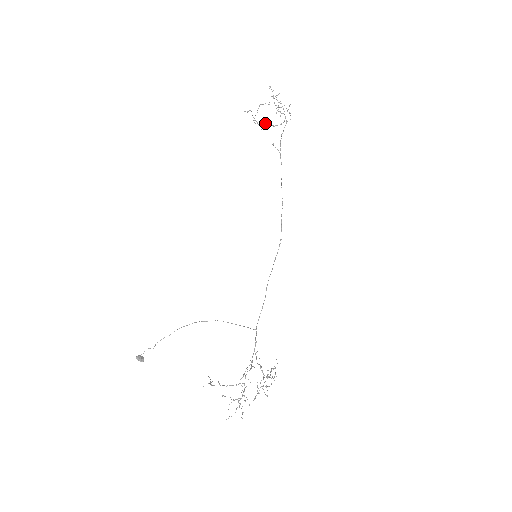
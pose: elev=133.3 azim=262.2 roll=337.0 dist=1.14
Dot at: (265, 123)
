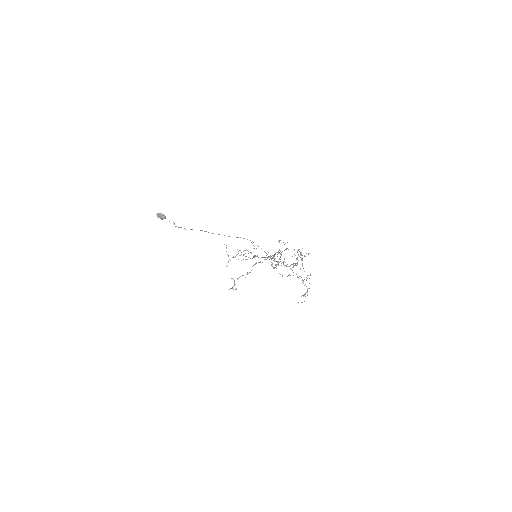
Dot at: occluded
